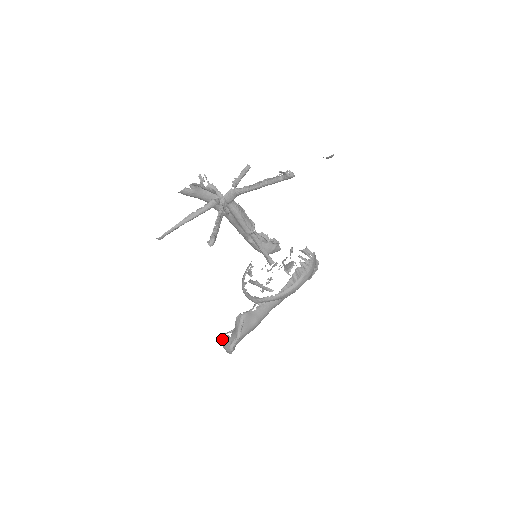
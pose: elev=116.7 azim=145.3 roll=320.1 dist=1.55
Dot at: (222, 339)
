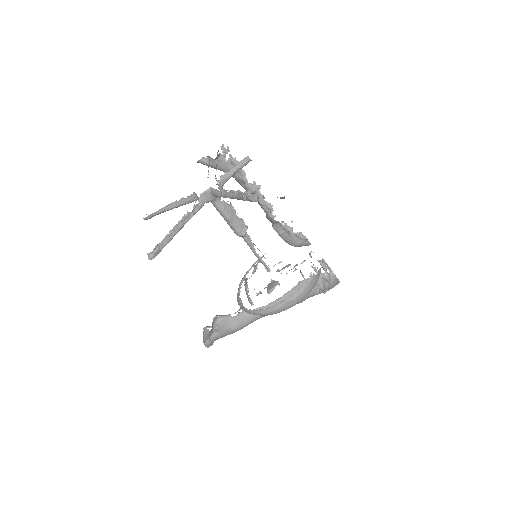
Dot at: occluded
